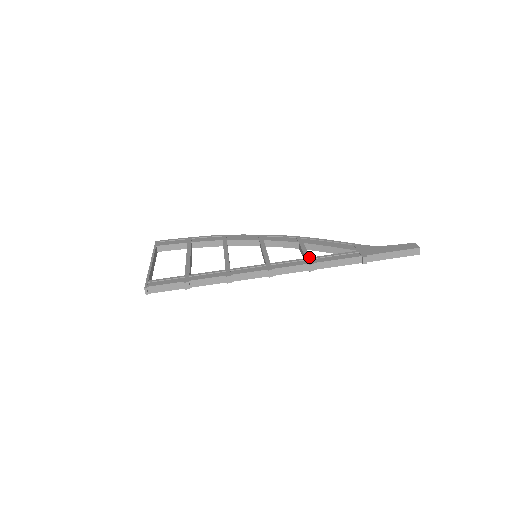
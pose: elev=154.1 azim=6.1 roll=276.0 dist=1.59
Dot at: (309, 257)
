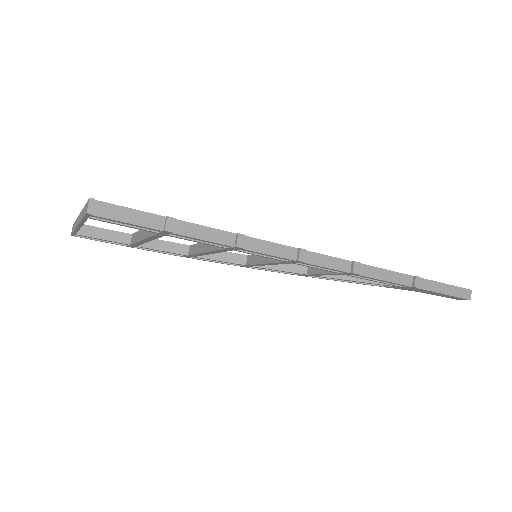
Dot at: occluded
